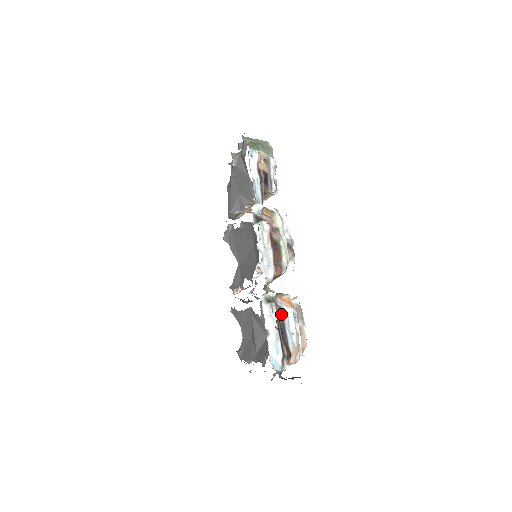
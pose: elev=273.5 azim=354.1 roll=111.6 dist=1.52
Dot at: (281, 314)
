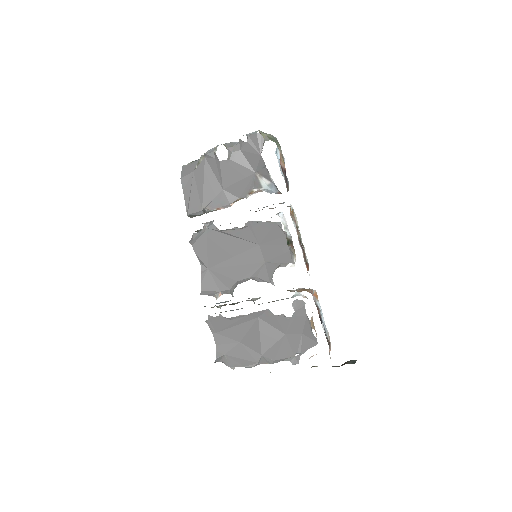
Dot at: (318, 309)
